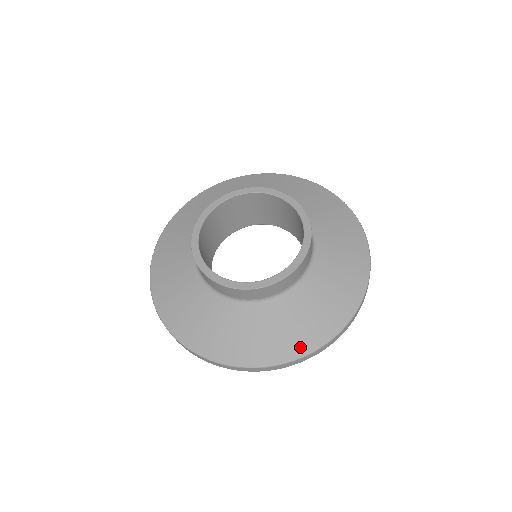
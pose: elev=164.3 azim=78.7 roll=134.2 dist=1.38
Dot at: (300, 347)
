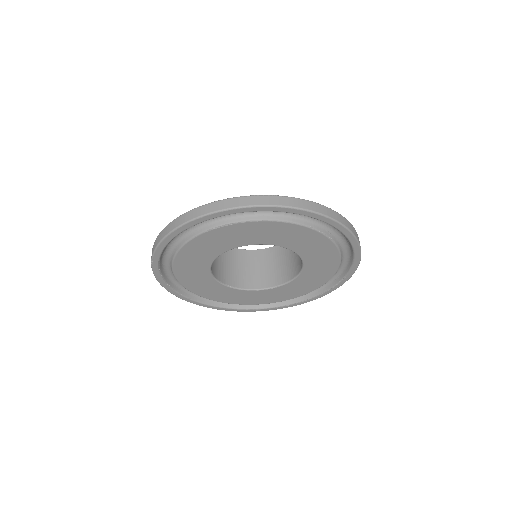
Dot at: occluded
